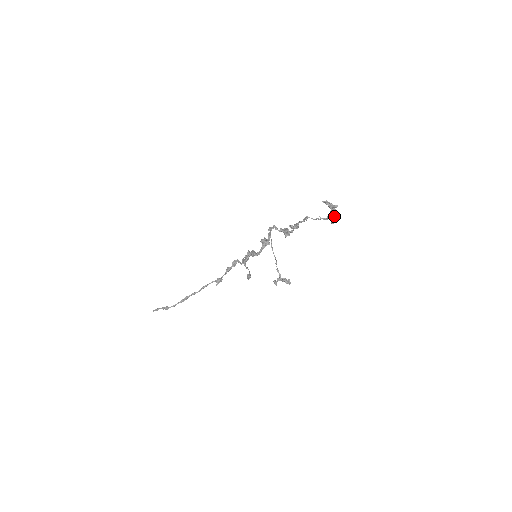
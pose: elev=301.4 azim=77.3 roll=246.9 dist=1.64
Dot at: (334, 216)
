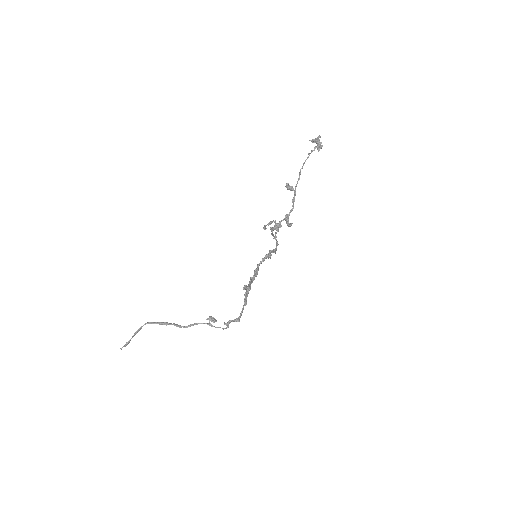
Dot at: (319, 145)
